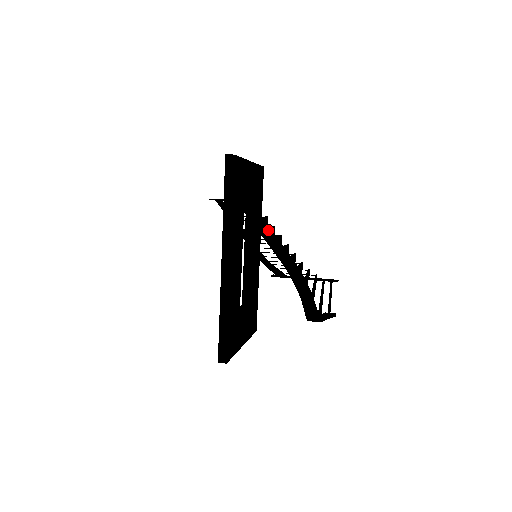
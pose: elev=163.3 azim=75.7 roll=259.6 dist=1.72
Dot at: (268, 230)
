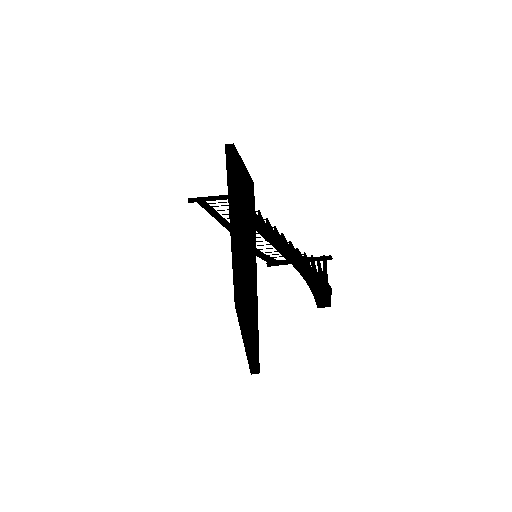
Dot at: (276, 237)
